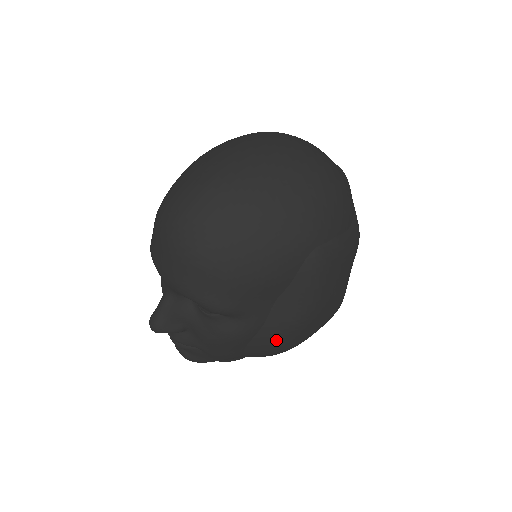
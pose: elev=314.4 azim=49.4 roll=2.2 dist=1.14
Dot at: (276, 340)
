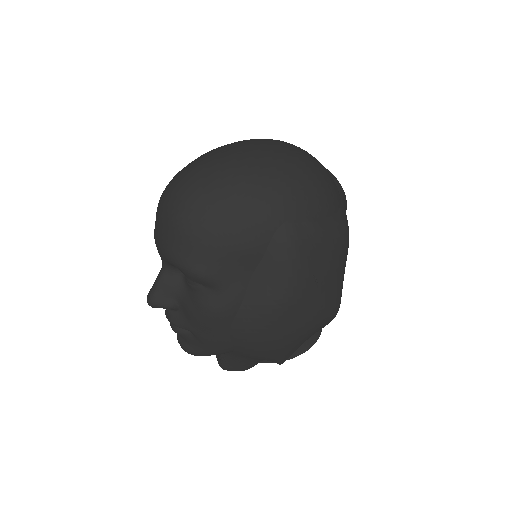
Dot at: (257, 324)
